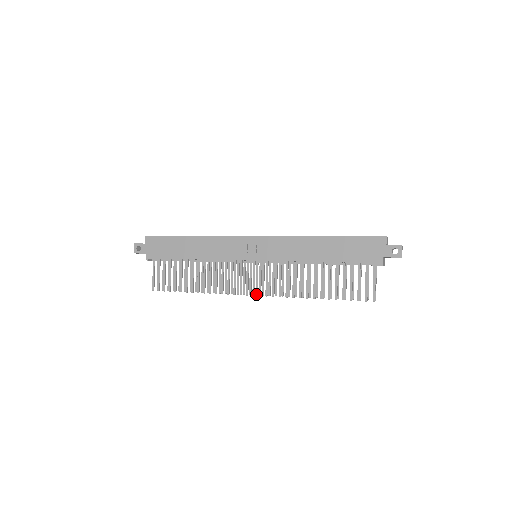
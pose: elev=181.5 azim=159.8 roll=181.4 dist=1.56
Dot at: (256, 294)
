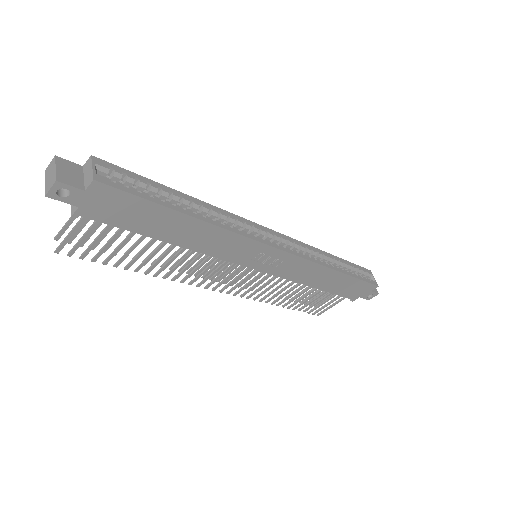
Dot at: occluded
